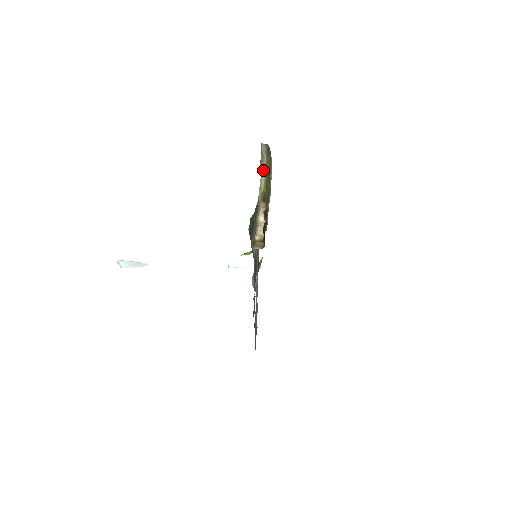
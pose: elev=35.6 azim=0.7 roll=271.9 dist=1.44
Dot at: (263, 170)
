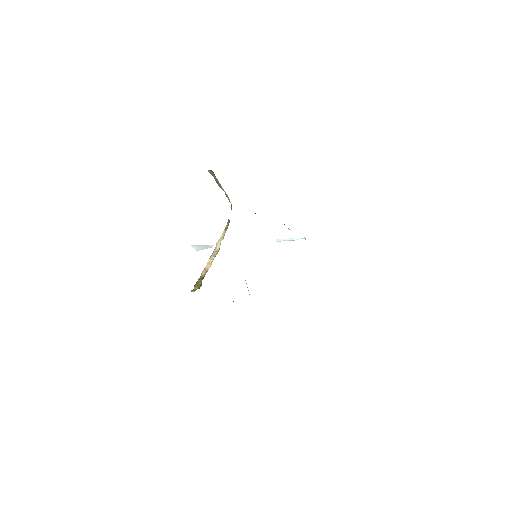
Dot at: (222, 189)
